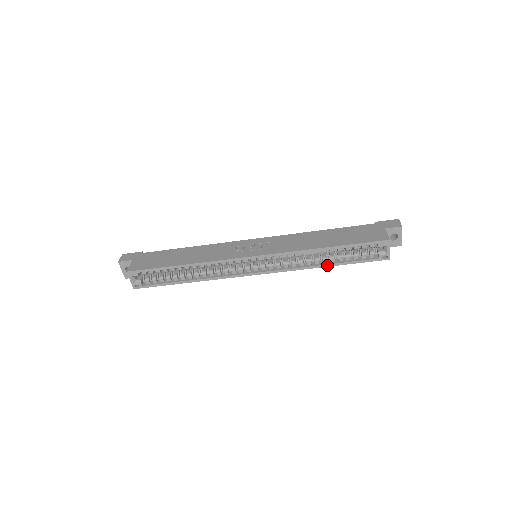
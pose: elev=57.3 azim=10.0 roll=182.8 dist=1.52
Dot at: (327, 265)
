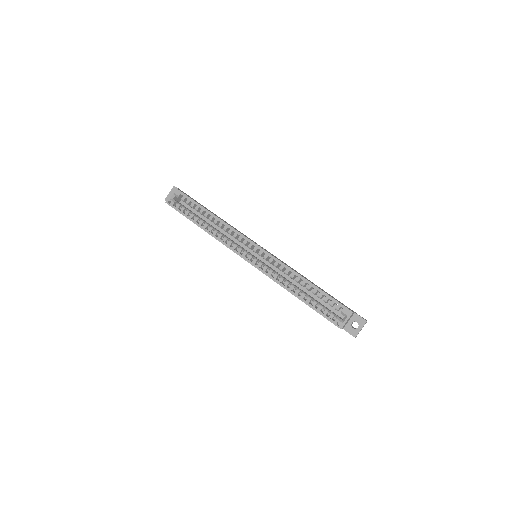
Dot at: (296, 295)
